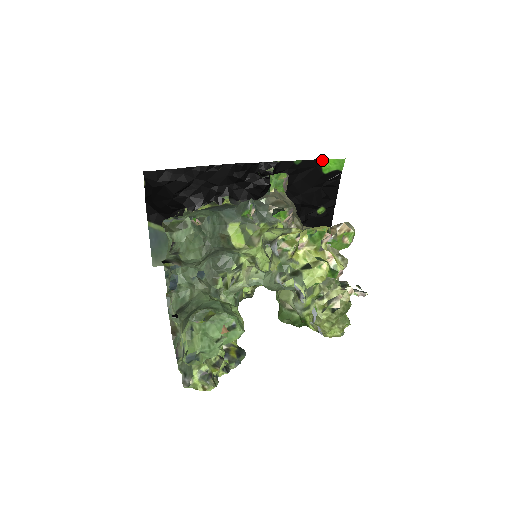
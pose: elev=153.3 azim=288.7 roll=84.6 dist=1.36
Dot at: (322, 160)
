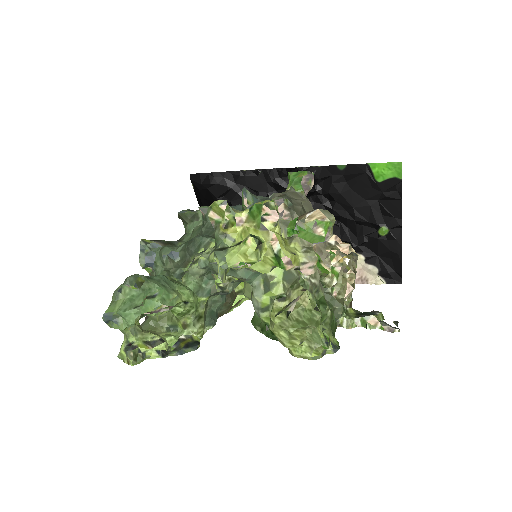
Dot at: (372, 164)
